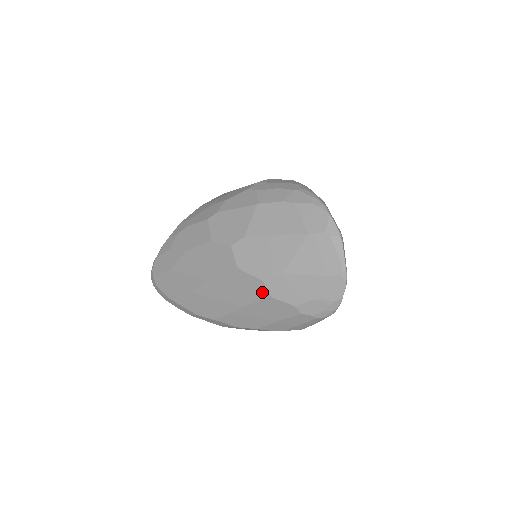
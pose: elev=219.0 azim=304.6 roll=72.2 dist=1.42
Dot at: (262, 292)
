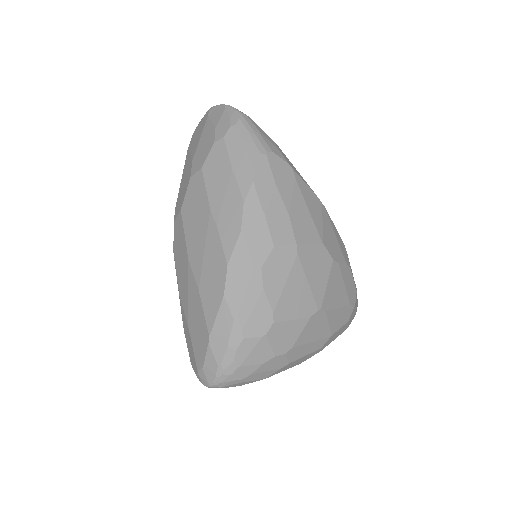
Dot at: (198, 180)
